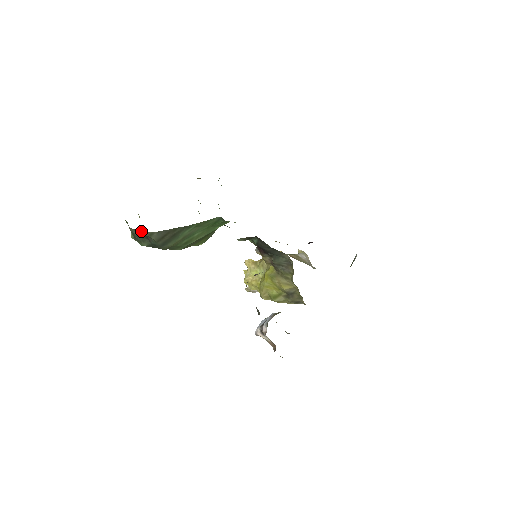
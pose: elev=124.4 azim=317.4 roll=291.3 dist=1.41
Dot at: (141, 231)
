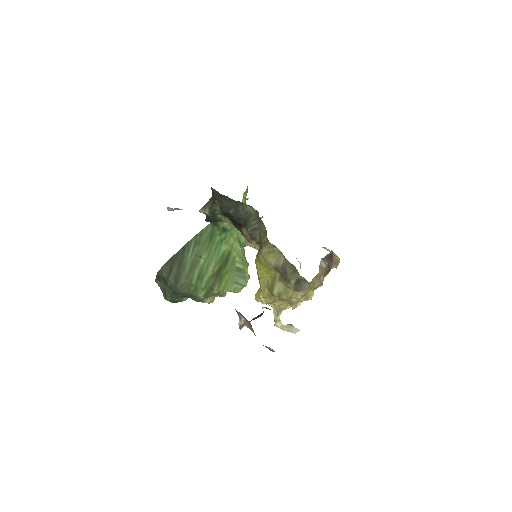
Dot at: (157, 274)
